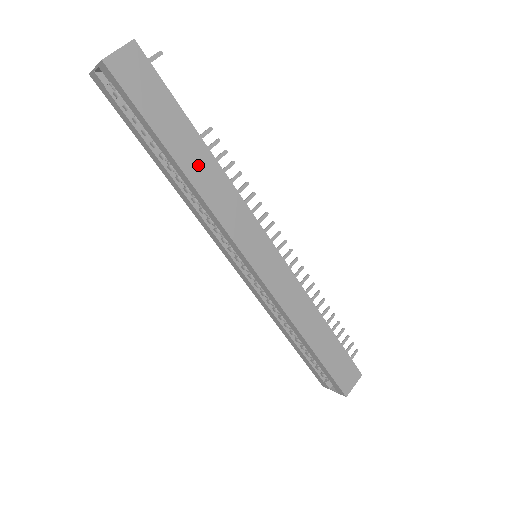
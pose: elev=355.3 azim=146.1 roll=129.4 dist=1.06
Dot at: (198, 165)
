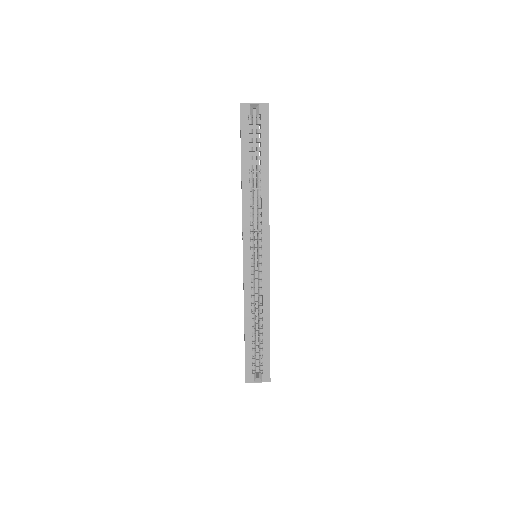
Dot at: occluded
